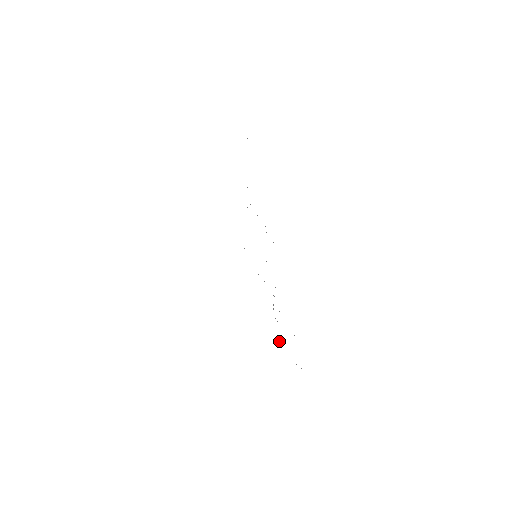
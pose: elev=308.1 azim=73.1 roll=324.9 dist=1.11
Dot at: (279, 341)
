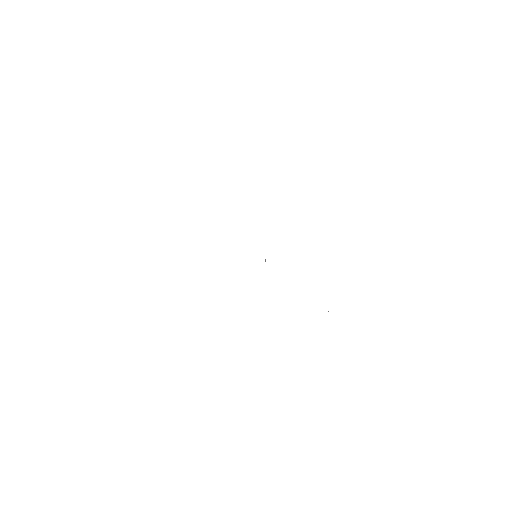
Dot at: occluded
